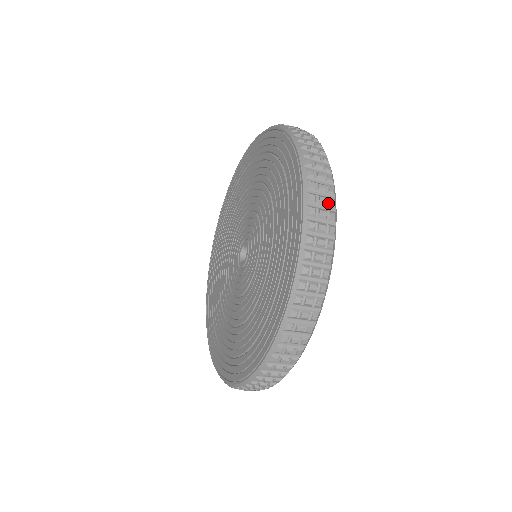
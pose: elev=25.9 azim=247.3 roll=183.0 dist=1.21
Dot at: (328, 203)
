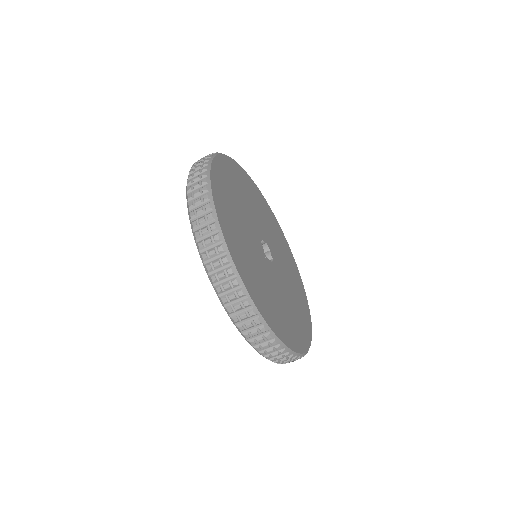
Dot at: (204, 162)
